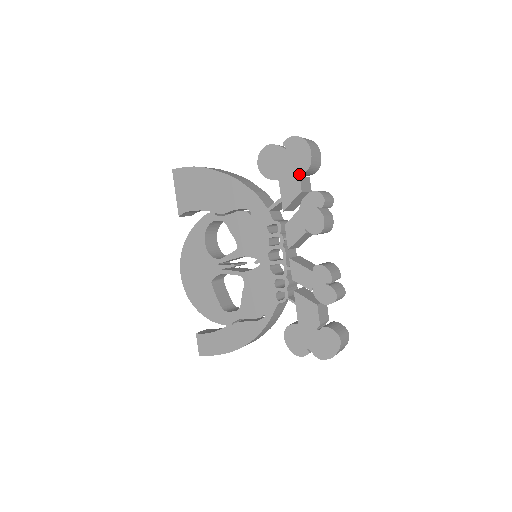
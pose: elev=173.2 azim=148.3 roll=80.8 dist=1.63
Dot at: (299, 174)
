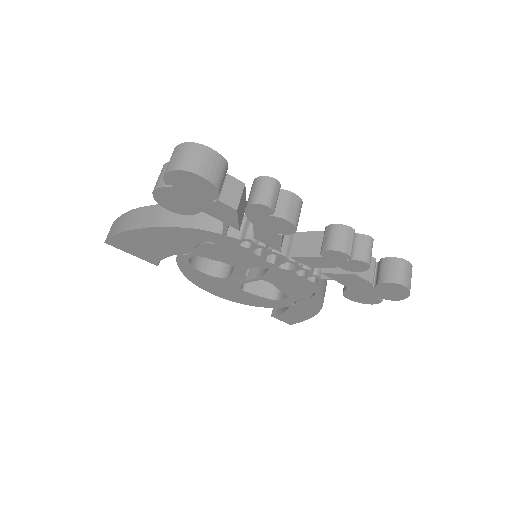
Dot at: (215, 198)
